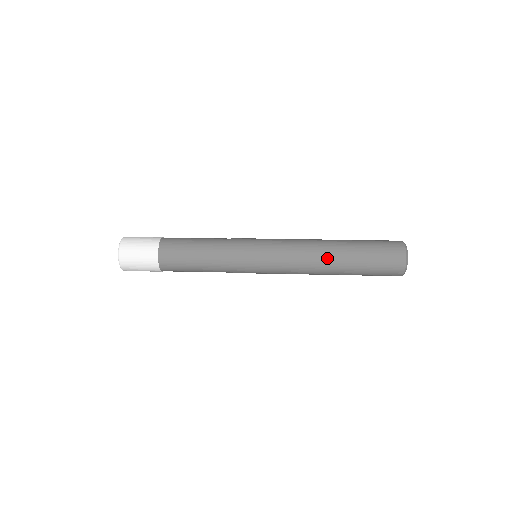
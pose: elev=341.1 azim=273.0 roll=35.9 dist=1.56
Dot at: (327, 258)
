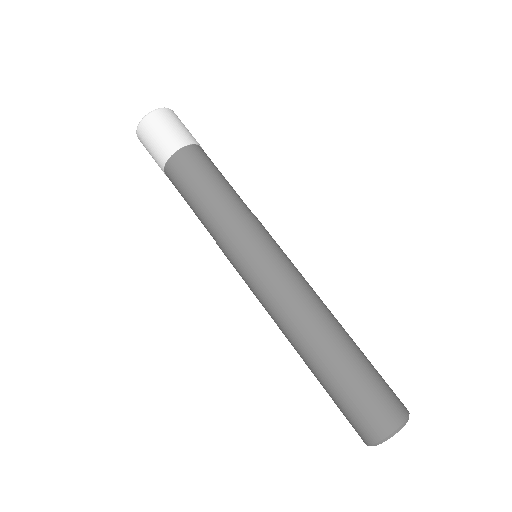
Dot at: occluded
